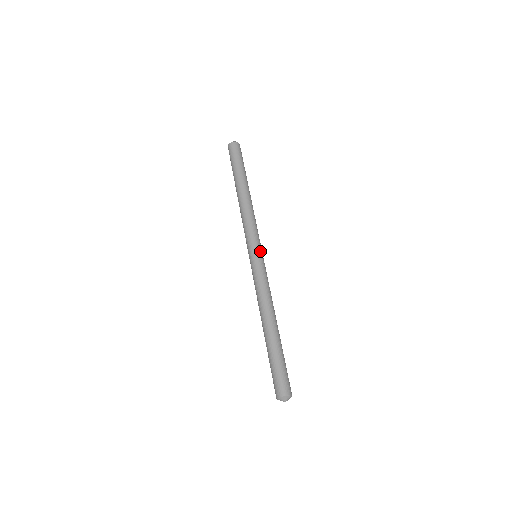
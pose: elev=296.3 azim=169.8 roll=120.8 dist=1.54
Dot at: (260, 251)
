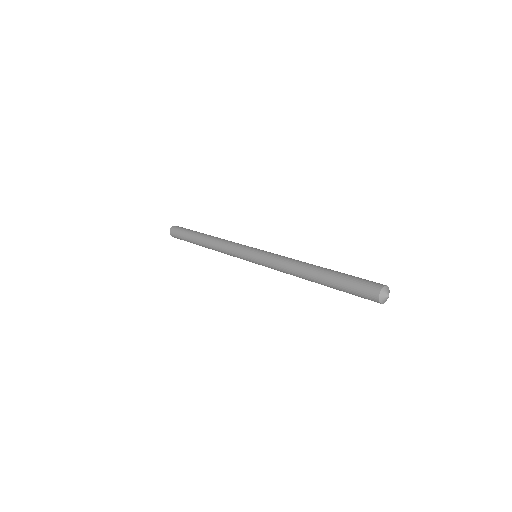
Dot at: occluded
